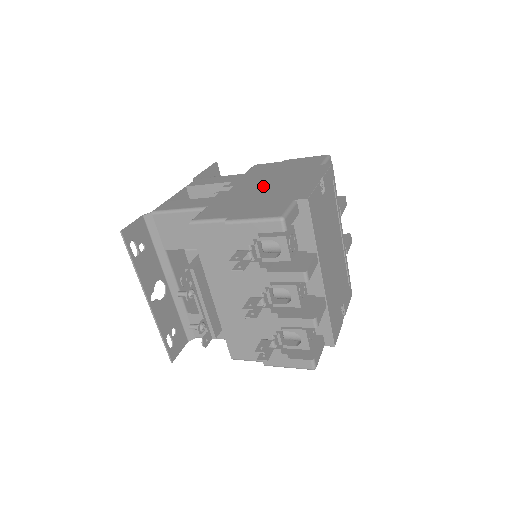
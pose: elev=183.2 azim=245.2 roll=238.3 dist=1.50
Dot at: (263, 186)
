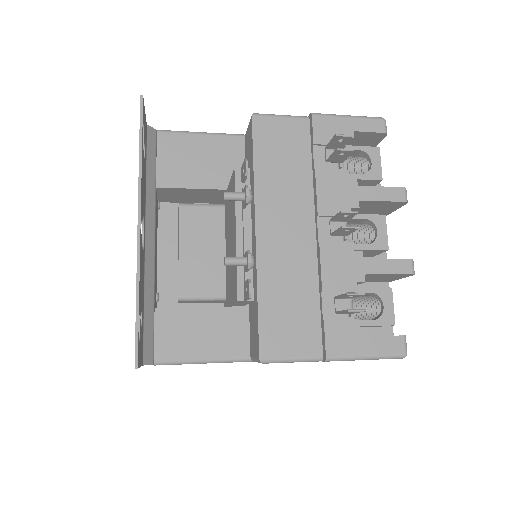
Dot at: occluded
